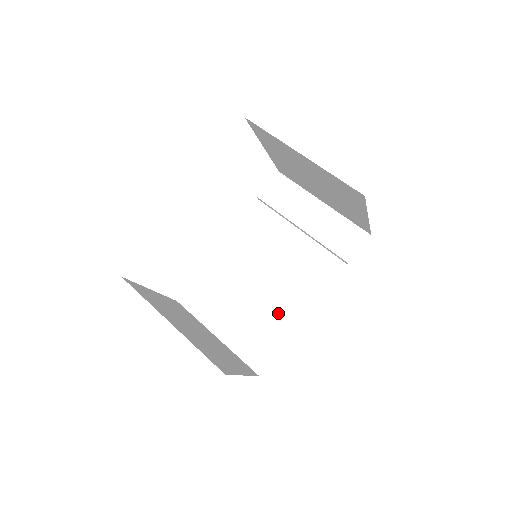
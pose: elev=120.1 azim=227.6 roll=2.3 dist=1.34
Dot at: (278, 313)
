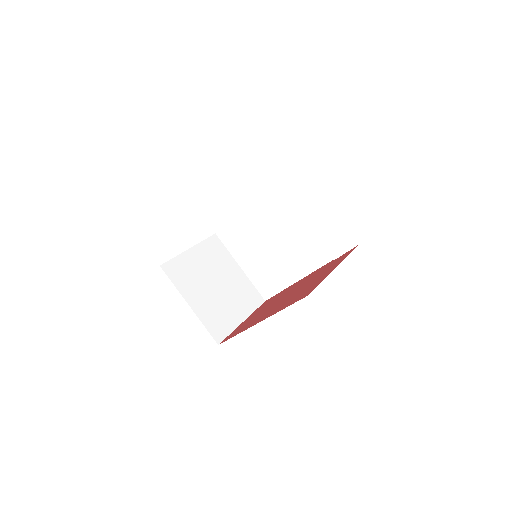
Dot at: (282, 269)
